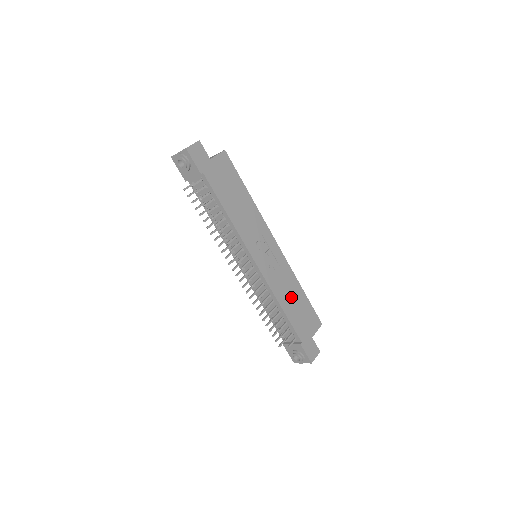
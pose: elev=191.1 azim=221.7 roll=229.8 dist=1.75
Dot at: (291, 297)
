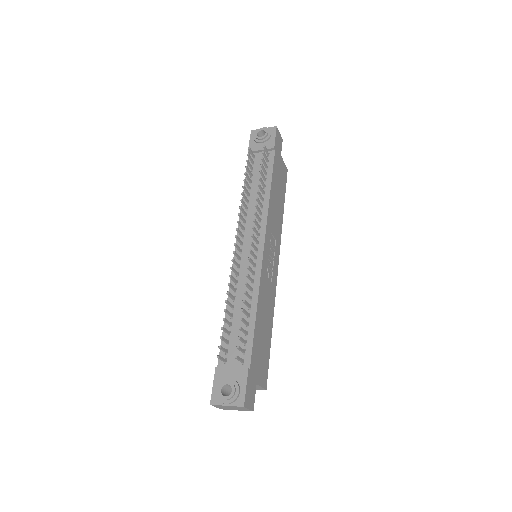
Dot at: (264, 318)
